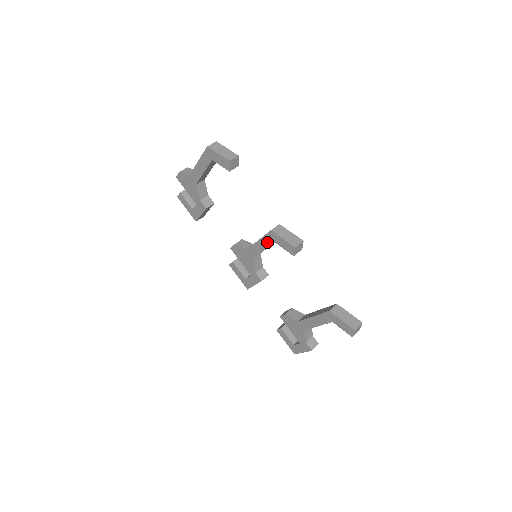
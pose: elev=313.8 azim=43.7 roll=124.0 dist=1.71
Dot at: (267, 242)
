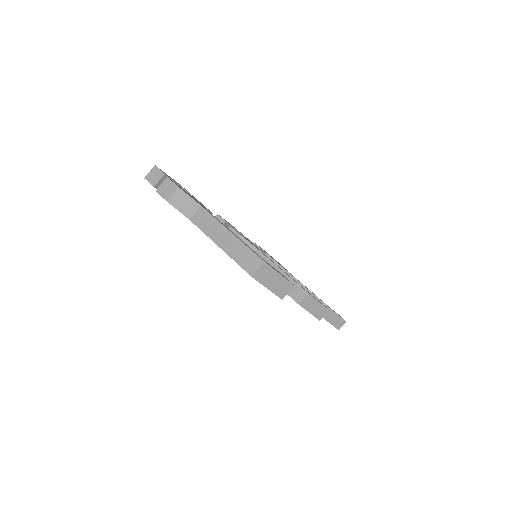
Dot at: occluded
